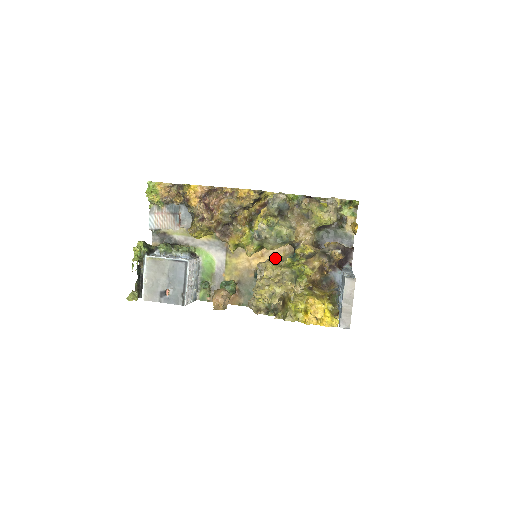
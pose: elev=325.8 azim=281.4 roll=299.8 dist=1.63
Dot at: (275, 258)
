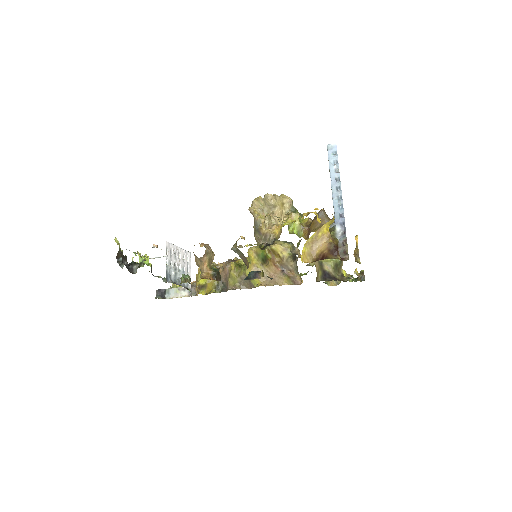
Dot at: occluded
